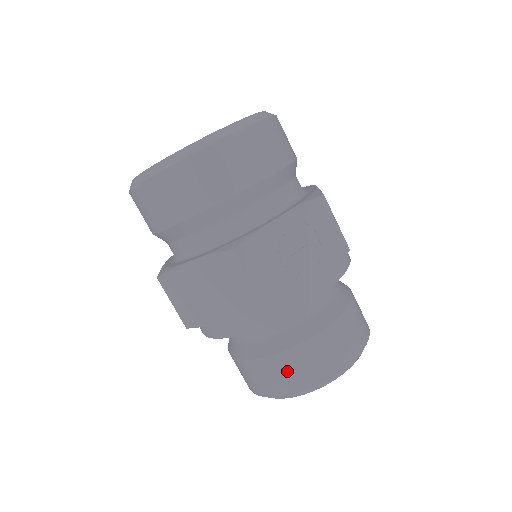
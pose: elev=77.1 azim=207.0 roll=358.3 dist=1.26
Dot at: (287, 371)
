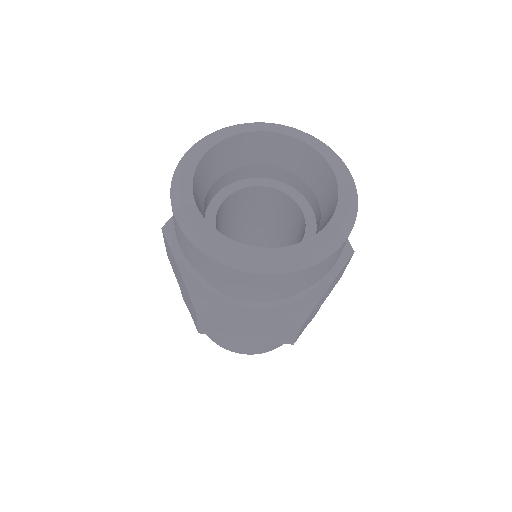
Dot at: (264, 347)
